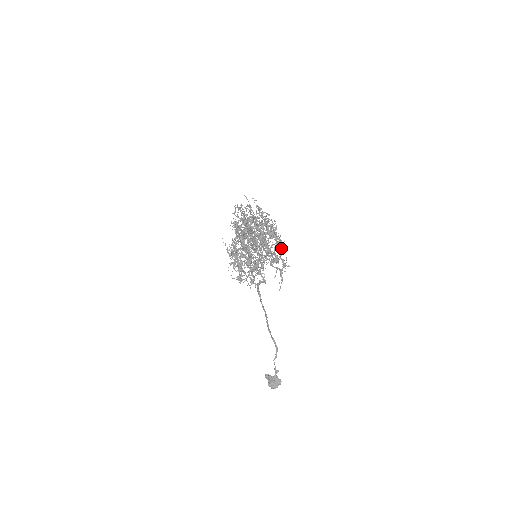
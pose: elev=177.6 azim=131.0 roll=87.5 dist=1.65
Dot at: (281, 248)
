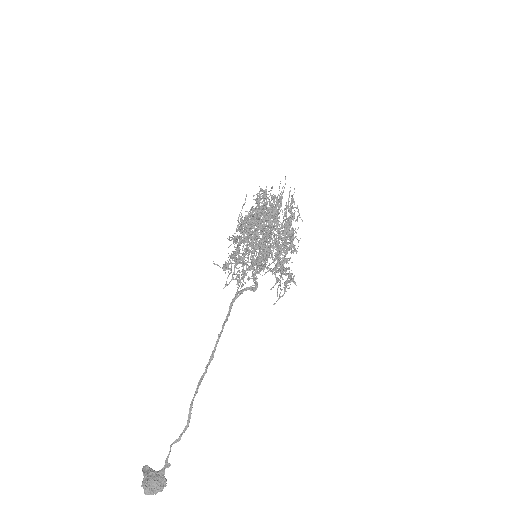
Dot at: occluded
